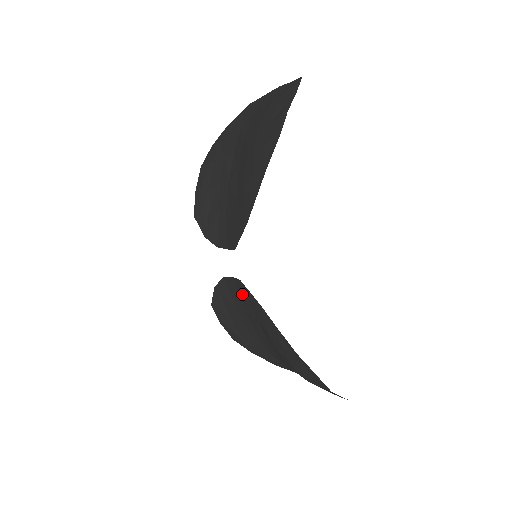
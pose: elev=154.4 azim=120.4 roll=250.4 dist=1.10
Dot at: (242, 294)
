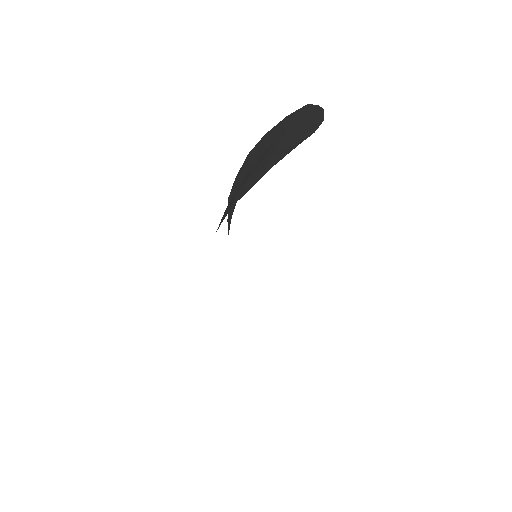
Dot at: occluded
